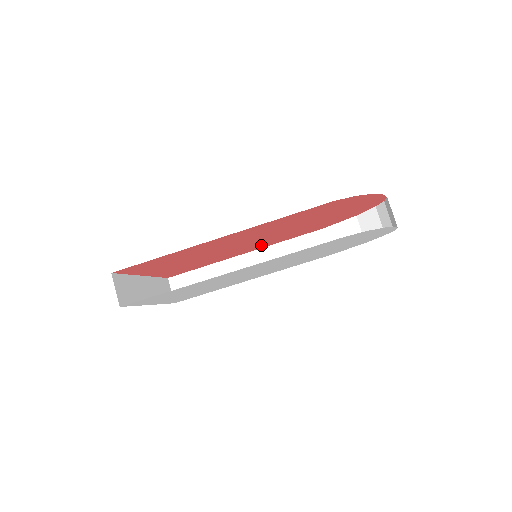
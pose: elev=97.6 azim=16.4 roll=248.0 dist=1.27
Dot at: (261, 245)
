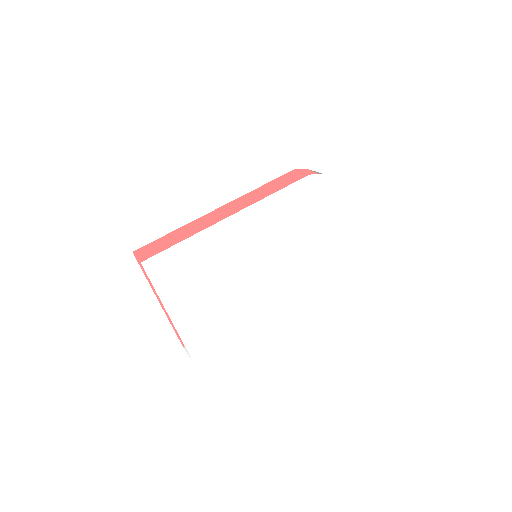
Dot at: occluded
